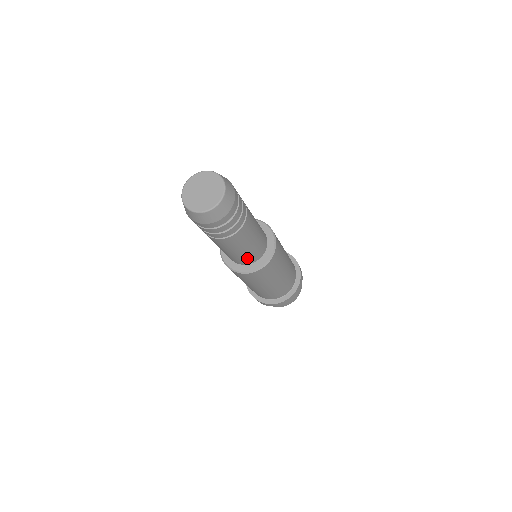
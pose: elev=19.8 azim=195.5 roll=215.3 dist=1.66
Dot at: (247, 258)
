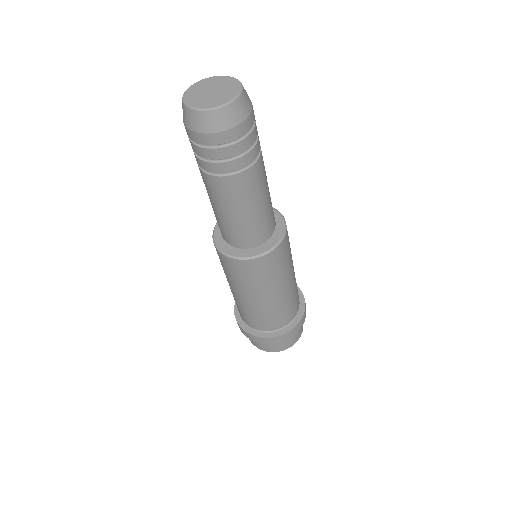
Dot at: (241, 234)
